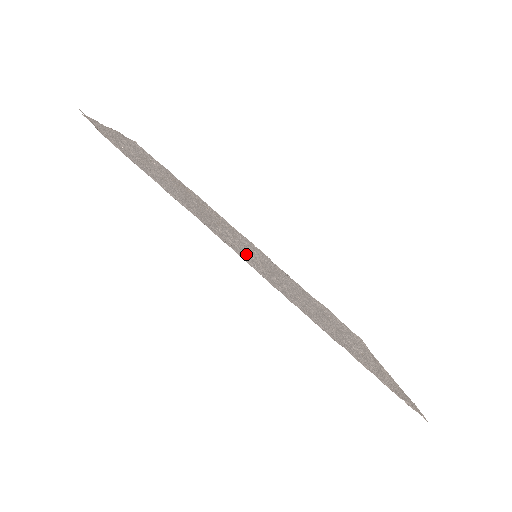
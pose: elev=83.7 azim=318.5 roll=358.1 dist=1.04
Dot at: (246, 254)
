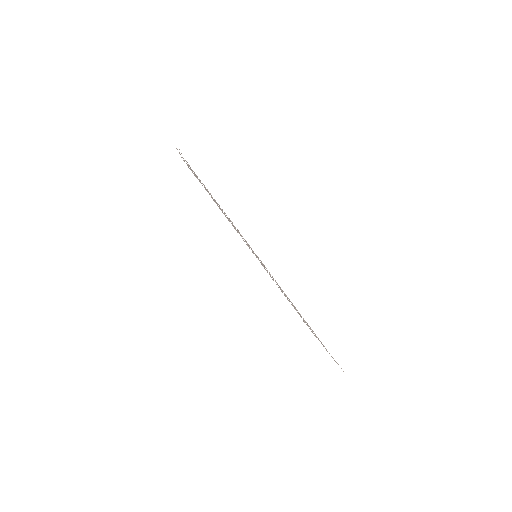
Dot at: occluded
